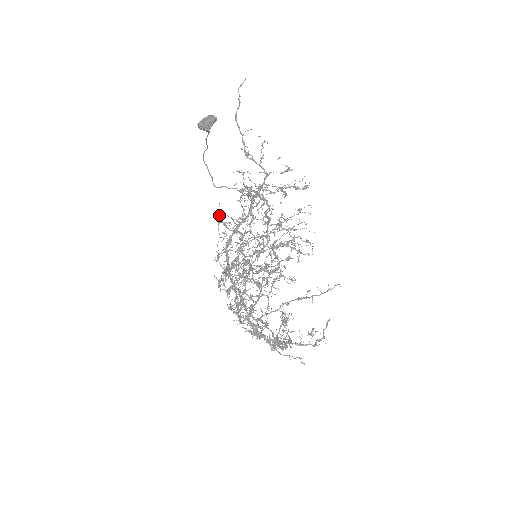
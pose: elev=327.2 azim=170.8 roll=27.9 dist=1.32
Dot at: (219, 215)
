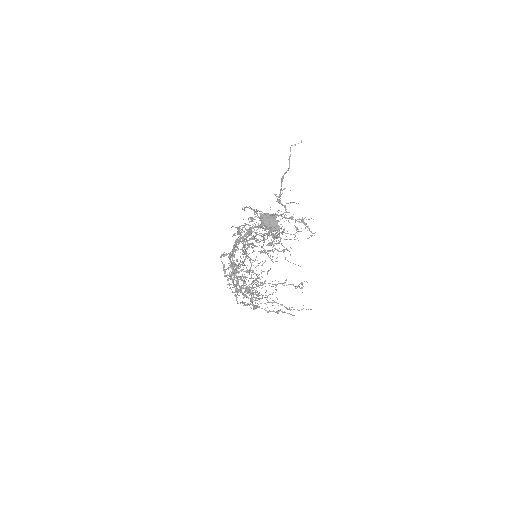
Dot at: (243, 242)
